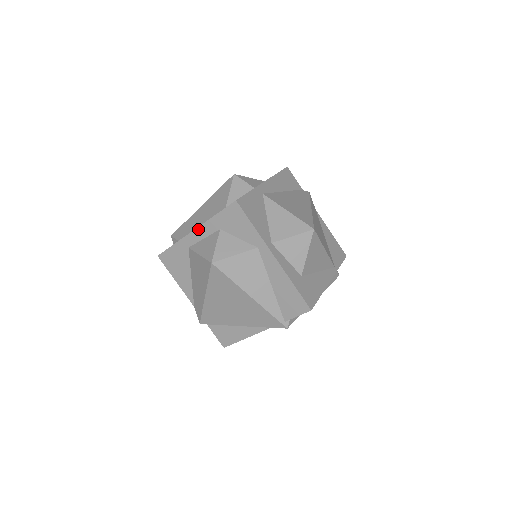
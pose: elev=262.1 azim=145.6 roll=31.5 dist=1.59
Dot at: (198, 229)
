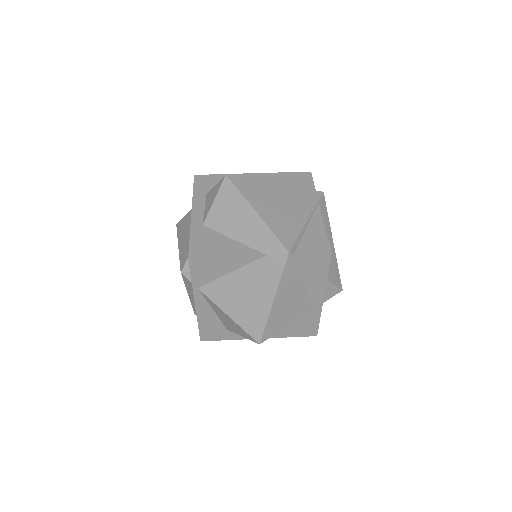
Dot at: (193, 209)
